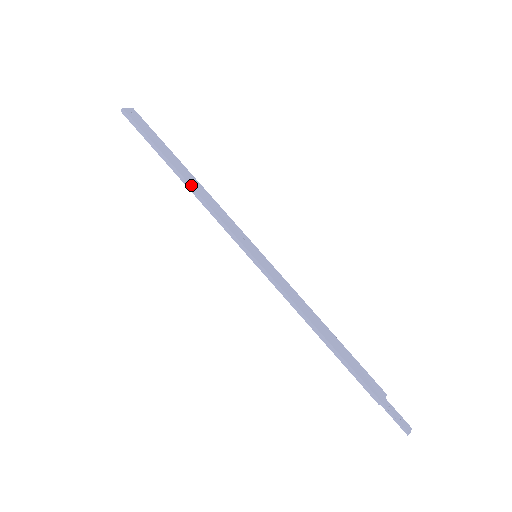
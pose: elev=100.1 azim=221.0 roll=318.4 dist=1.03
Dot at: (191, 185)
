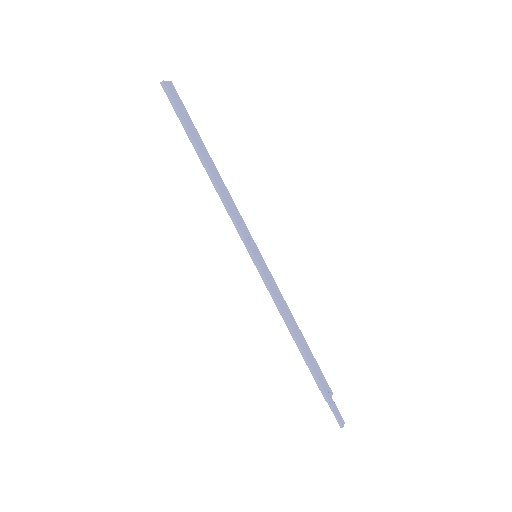
Dot at: (213, 177)
